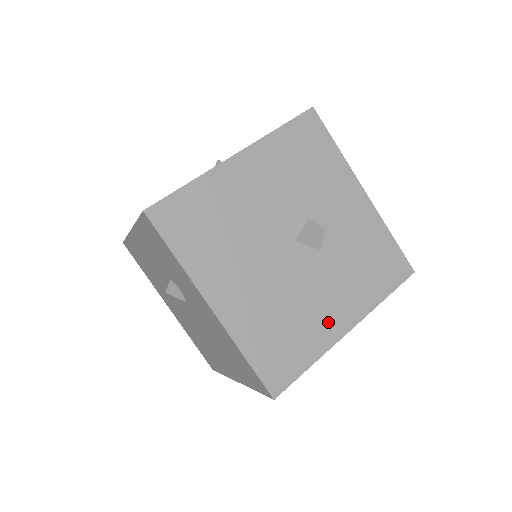
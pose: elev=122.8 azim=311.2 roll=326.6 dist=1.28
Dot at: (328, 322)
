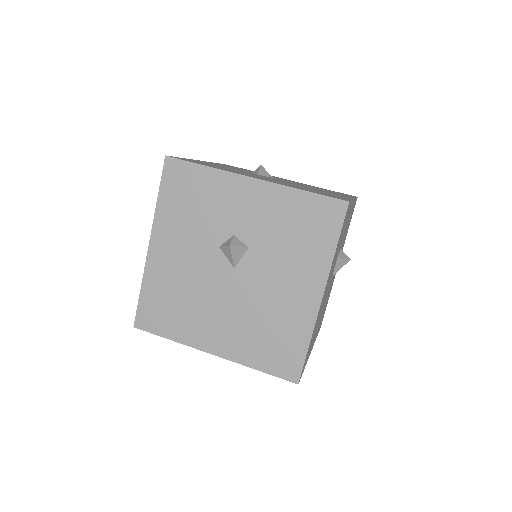
Dot at: (334, 277)
